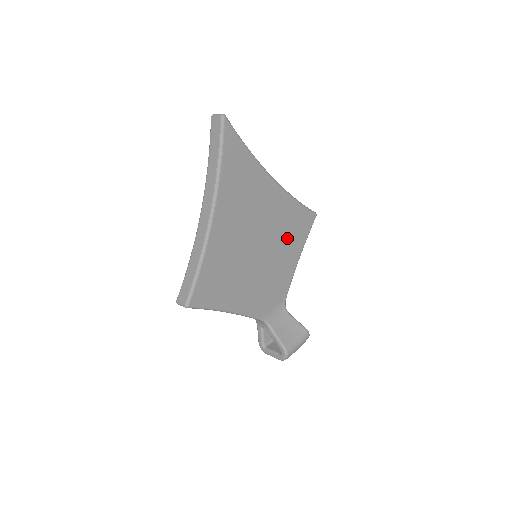
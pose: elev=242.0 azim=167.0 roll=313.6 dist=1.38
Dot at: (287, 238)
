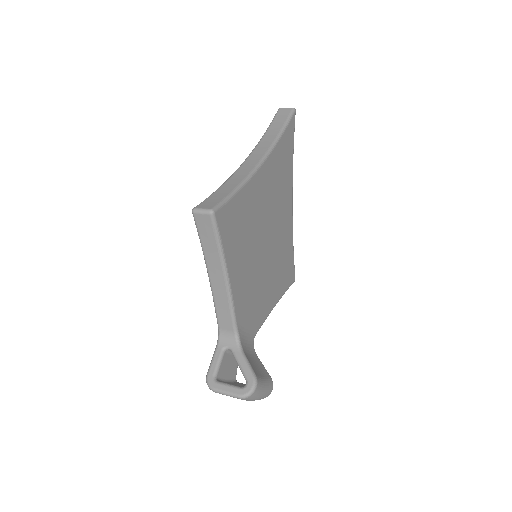
Dot at: (279, 269)
